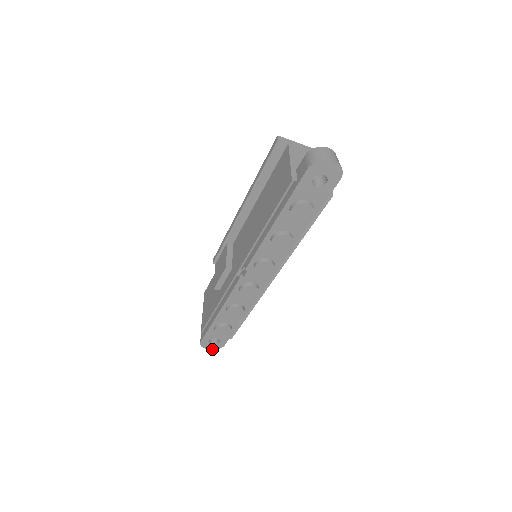
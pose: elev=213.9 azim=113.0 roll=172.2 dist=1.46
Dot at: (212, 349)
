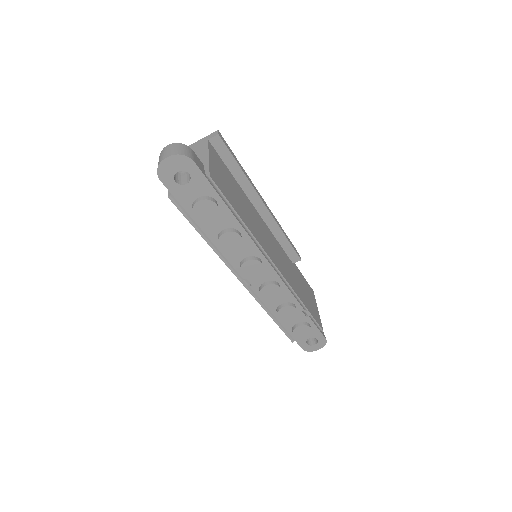
Dot at: occluded
